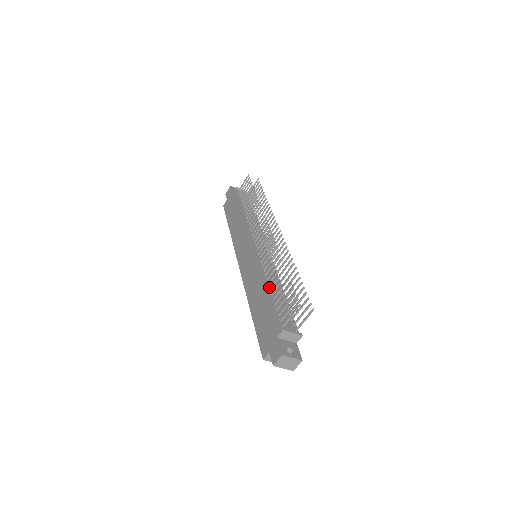
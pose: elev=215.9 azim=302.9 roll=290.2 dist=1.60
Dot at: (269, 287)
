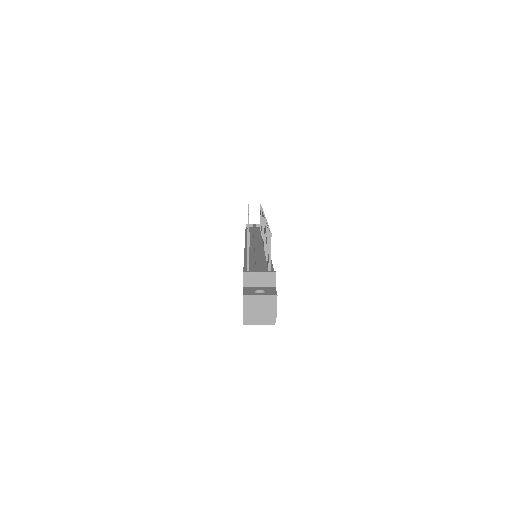
Dot at: occluded
